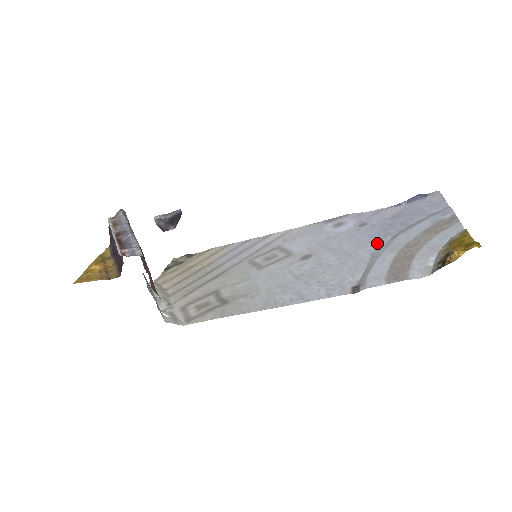
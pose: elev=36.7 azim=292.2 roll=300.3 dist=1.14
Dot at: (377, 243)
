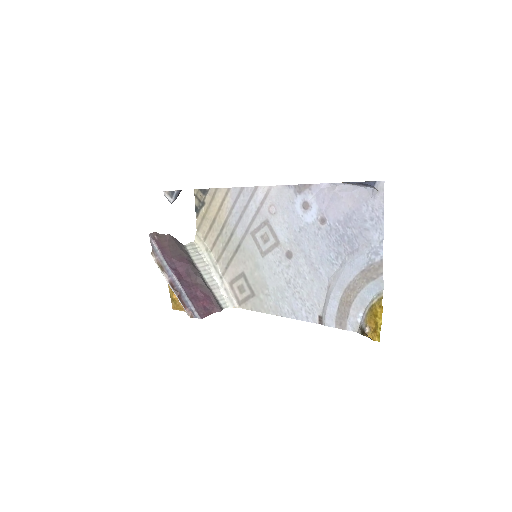
Dot at: (332, 265)
